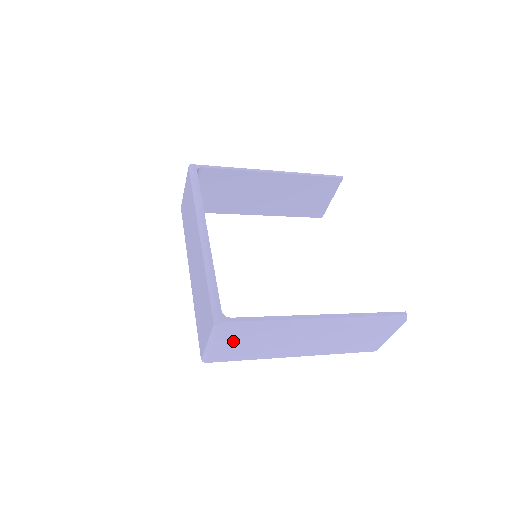
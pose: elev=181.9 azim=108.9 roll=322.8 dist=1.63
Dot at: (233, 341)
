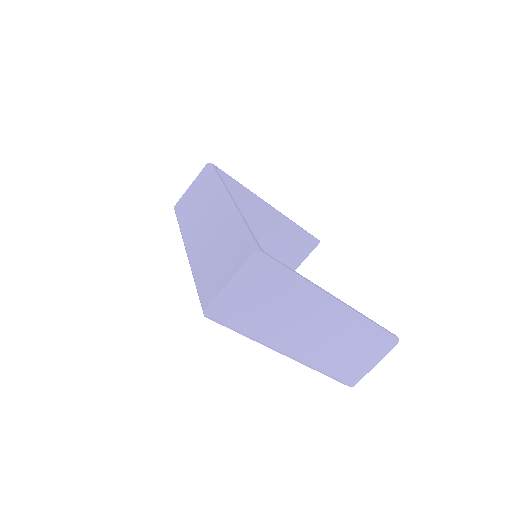
Dot at: (256, 289)
